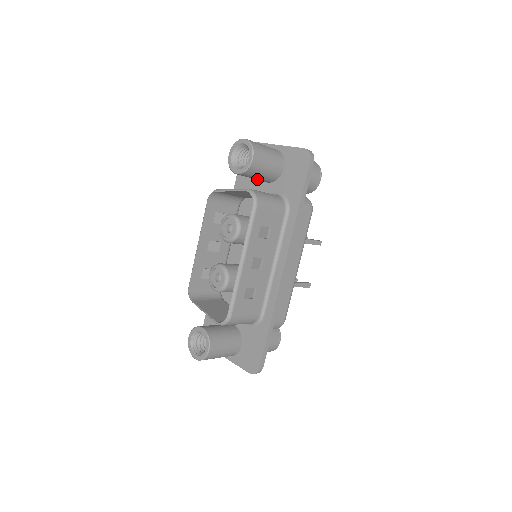
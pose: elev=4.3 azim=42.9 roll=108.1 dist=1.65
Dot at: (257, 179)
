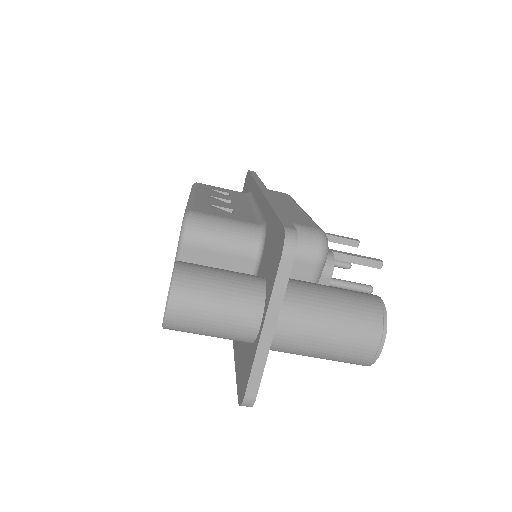
Dot at: occluded
